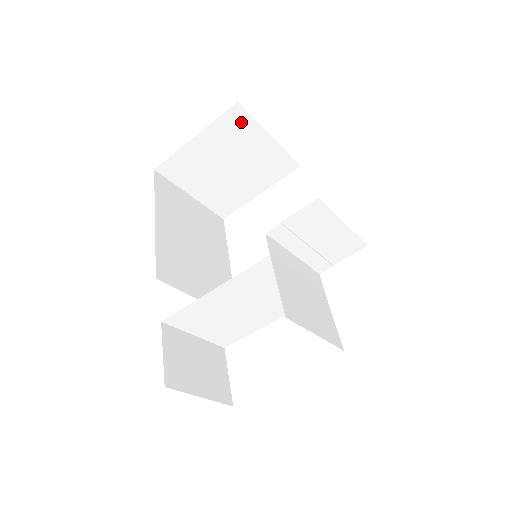
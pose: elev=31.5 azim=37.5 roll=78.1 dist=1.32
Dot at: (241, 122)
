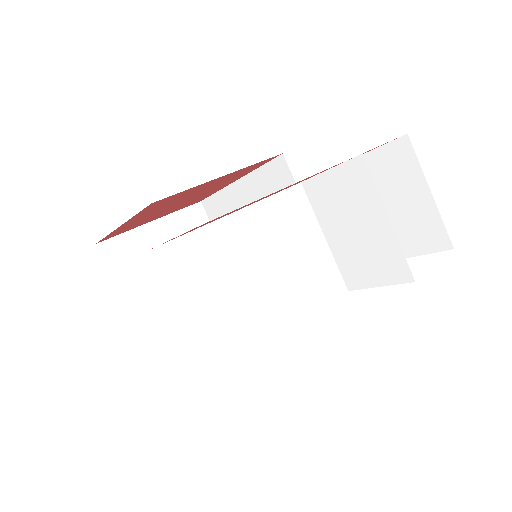
Dot at: (199, 223)
